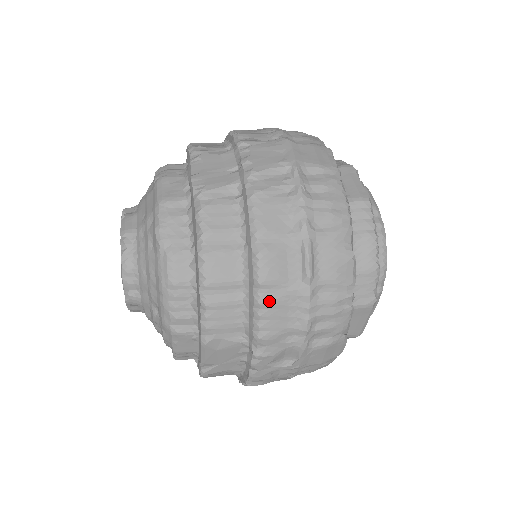
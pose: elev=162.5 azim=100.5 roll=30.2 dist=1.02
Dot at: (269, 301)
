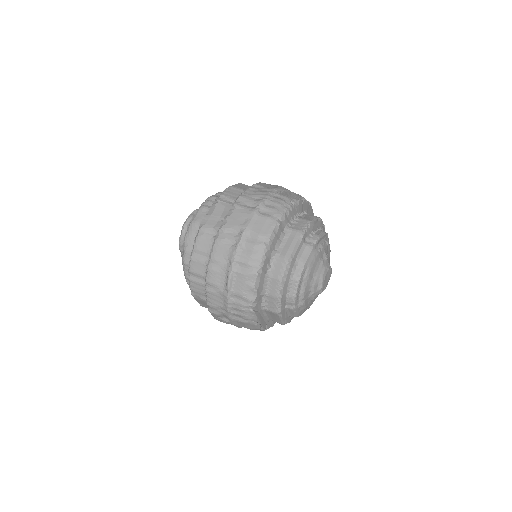
Dot at: (210, 291)
